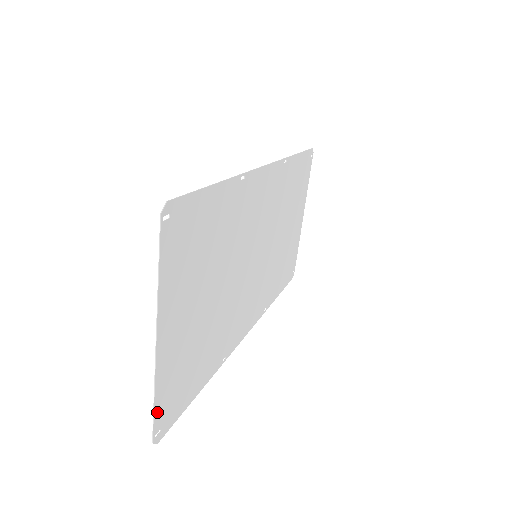
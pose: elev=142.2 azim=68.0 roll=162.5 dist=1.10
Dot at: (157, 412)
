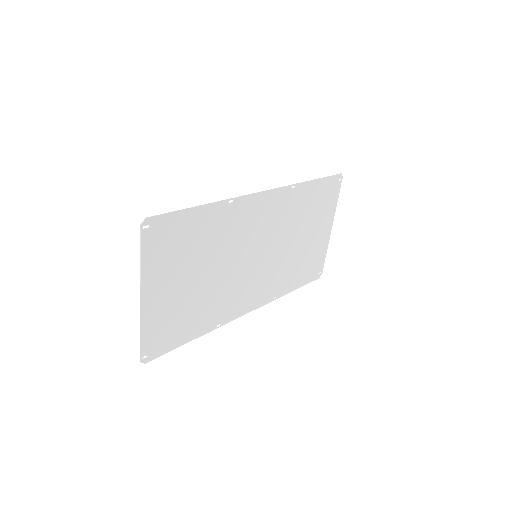
Dot at: (144, 343)
